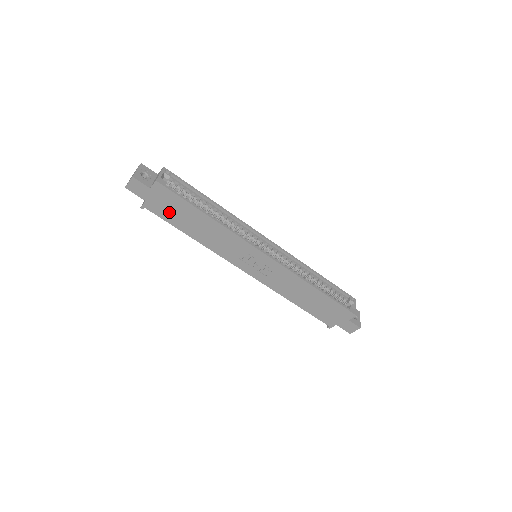
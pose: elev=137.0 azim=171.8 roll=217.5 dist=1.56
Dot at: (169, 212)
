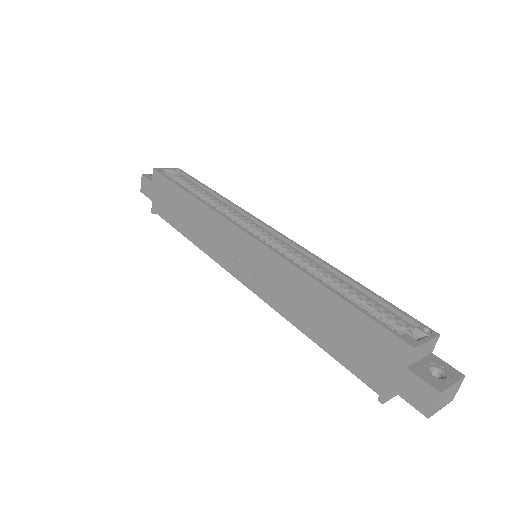
Dot at: (167, 207)
